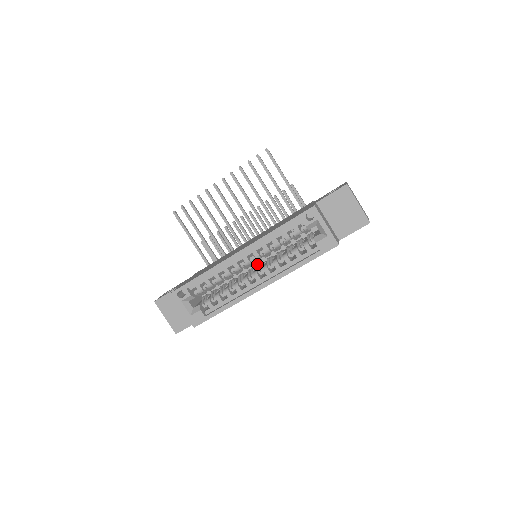
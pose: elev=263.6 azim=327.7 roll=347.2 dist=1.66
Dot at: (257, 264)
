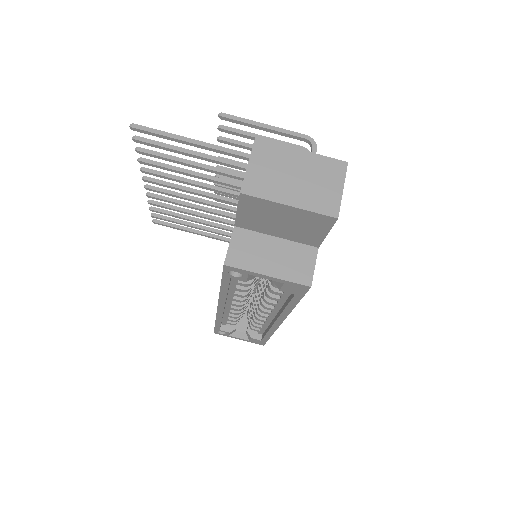
Dot at: occluded
